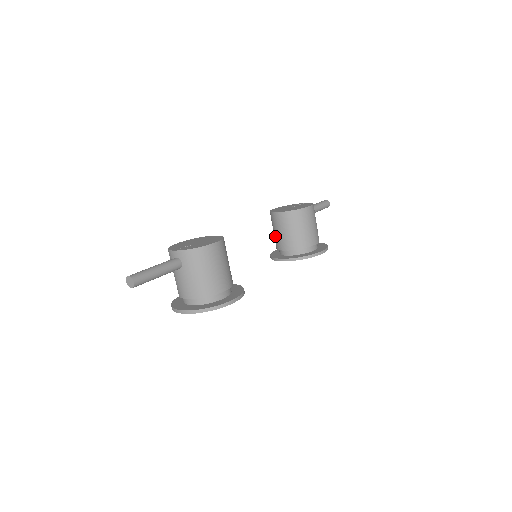
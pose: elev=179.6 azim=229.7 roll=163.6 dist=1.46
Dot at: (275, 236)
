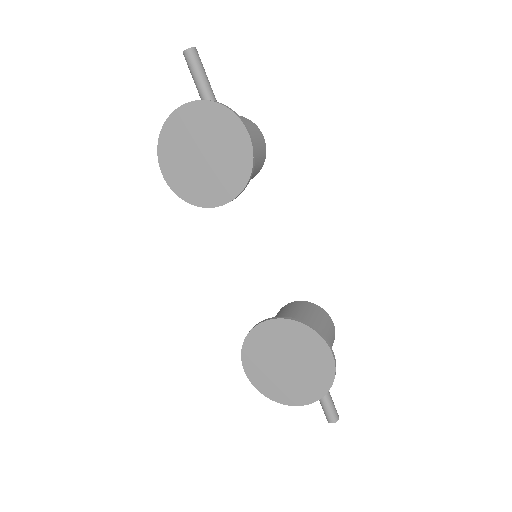
Dot at: occluded
